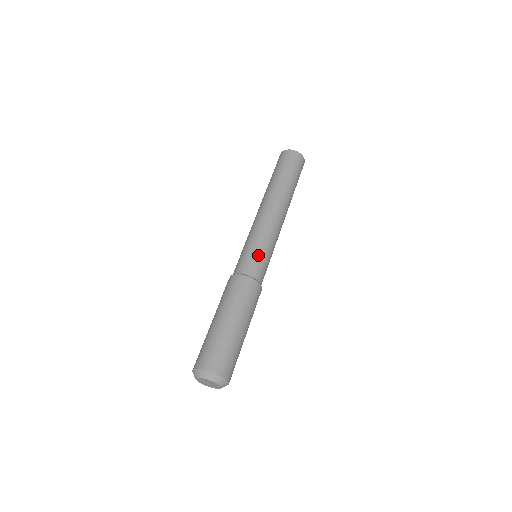
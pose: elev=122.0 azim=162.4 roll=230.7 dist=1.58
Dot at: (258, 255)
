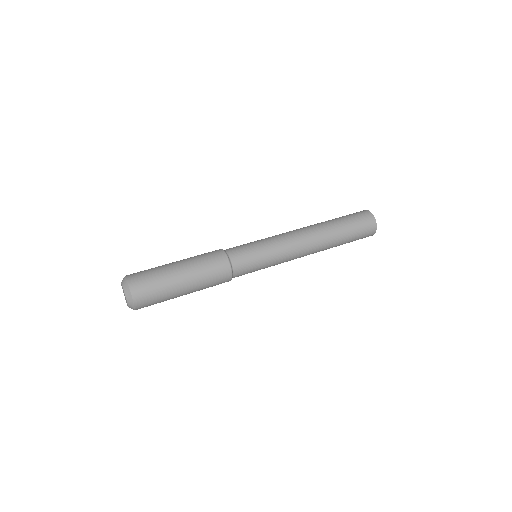
Dot at: (247, 244)
